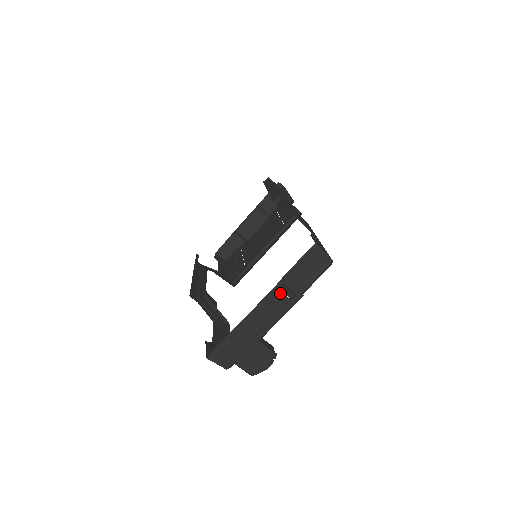
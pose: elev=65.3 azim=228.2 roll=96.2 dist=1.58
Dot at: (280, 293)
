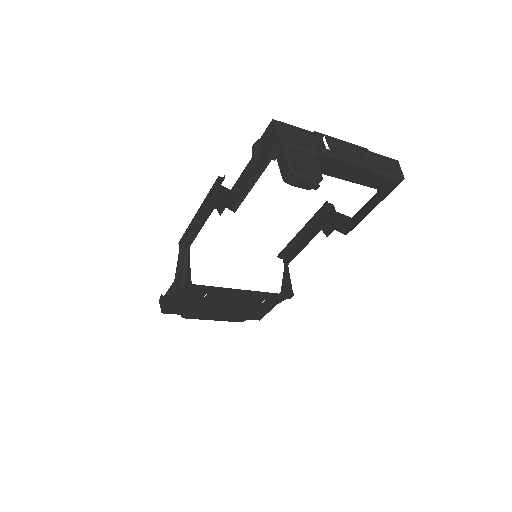
Dot at: (361, 152)
